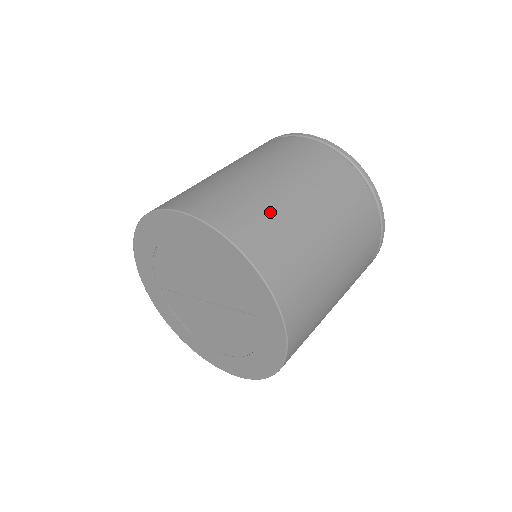
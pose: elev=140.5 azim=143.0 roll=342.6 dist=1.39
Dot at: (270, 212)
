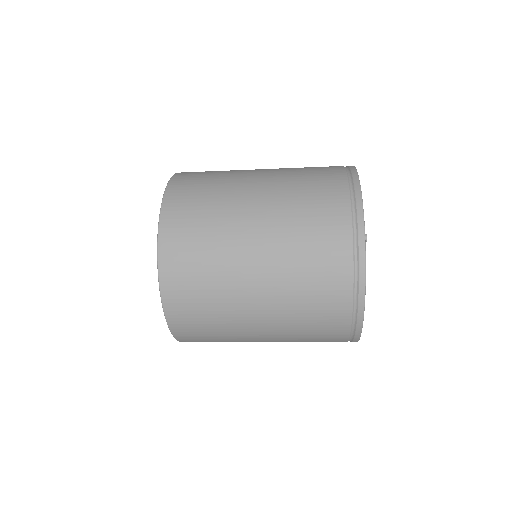
Dot at: occluded
